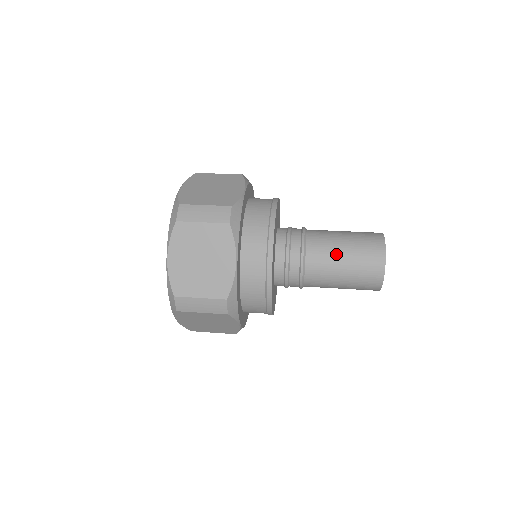
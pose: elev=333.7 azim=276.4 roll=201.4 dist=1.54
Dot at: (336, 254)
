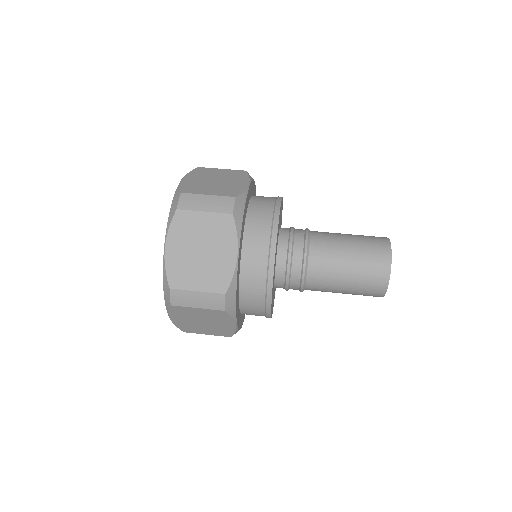
Dot at: (340, 255)
